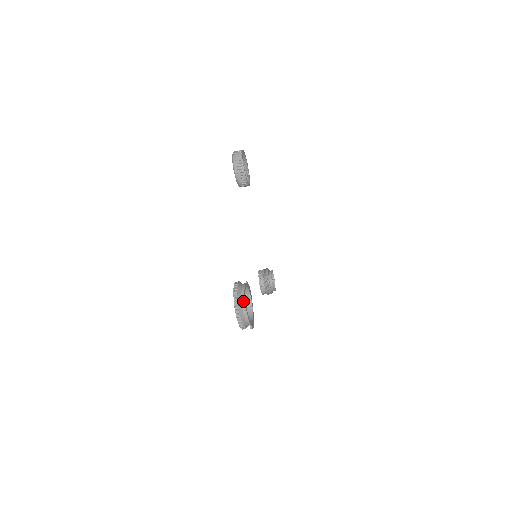
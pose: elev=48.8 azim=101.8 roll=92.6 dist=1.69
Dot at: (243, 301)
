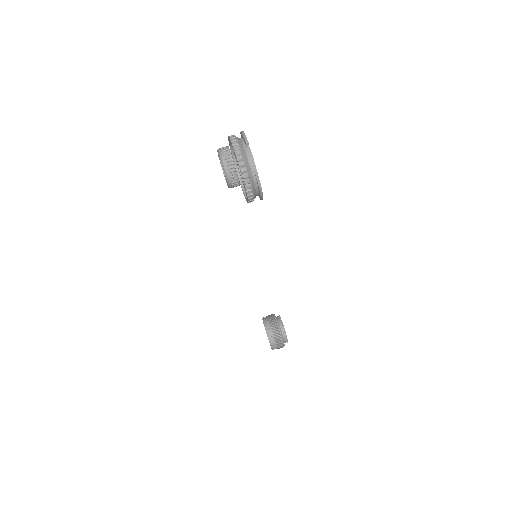
Dot at: (243, 134)
